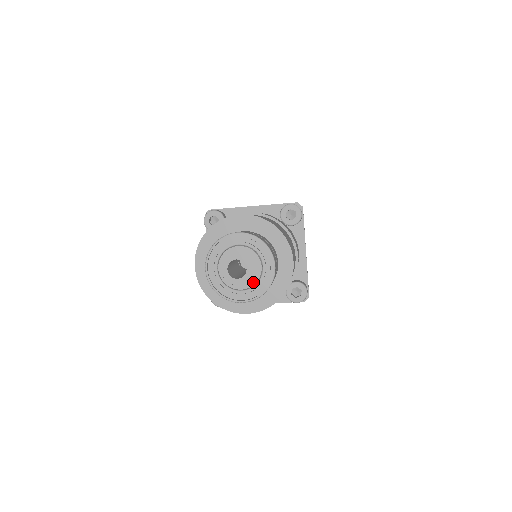
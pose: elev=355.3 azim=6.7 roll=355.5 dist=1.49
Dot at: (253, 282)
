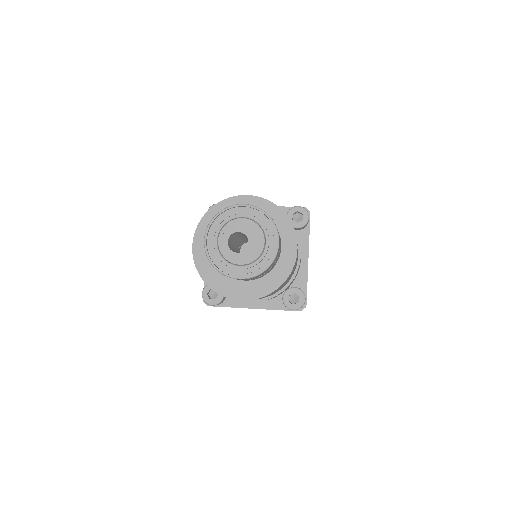
Dot at: (253, 258)
